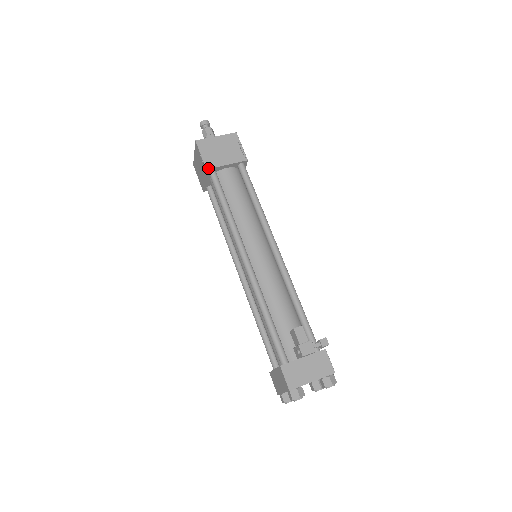
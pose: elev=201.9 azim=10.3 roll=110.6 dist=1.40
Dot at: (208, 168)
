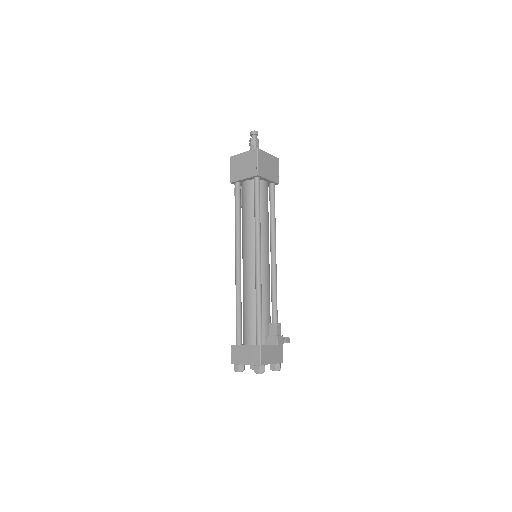
Dot at: (259, 175)
